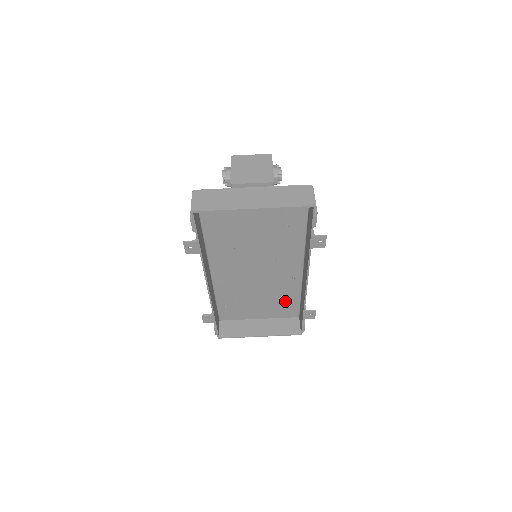
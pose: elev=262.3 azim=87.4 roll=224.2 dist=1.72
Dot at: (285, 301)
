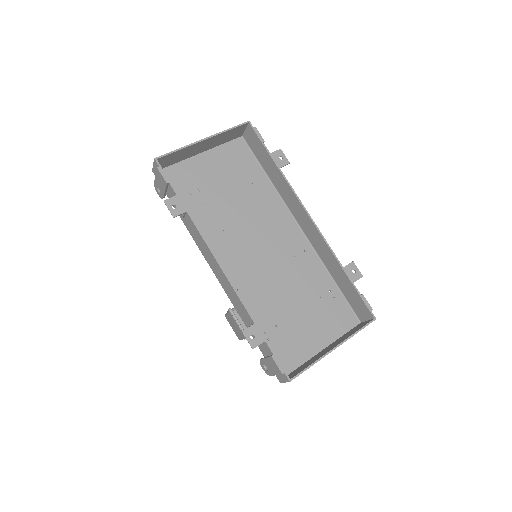
Dot at: (325, 298)
